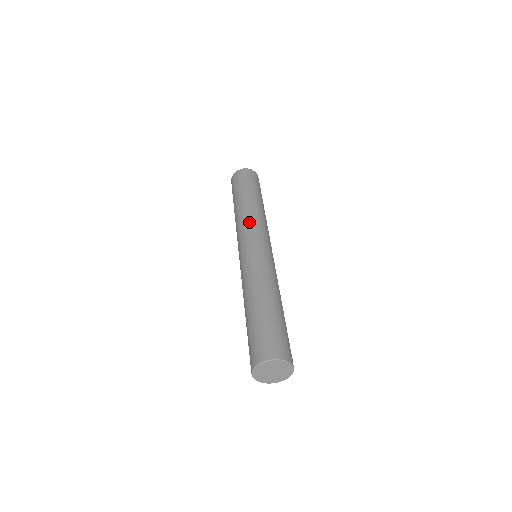
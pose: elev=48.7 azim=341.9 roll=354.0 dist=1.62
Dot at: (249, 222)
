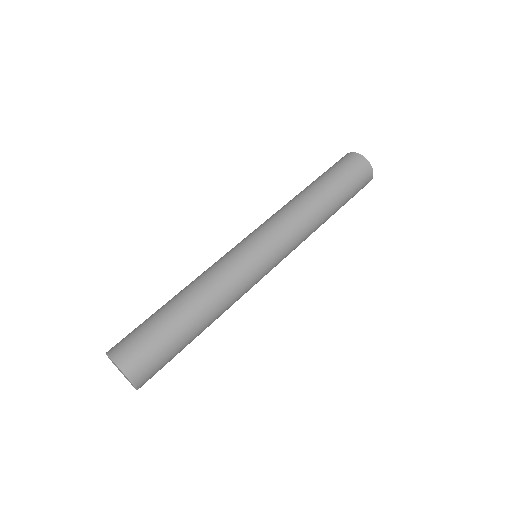
Dot at: (274, 215)
